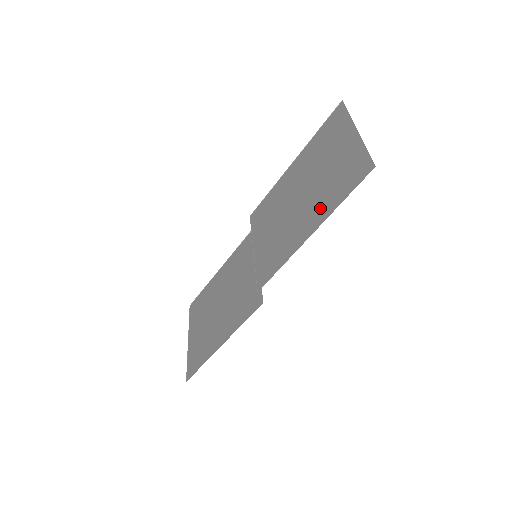
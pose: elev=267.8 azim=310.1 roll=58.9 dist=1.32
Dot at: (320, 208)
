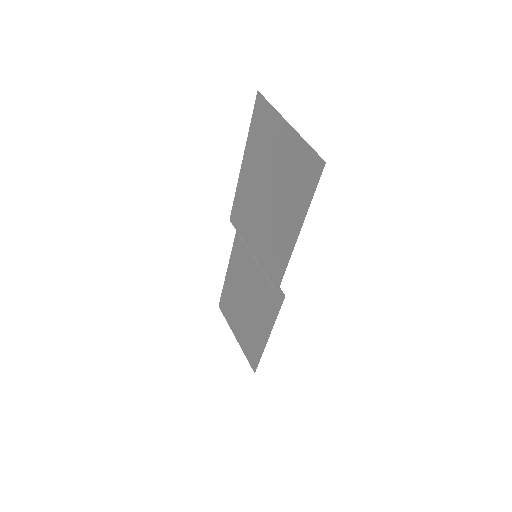
Dot at: (293, 208)
